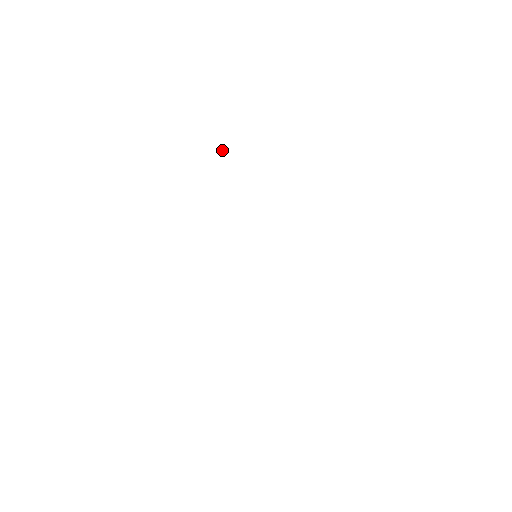
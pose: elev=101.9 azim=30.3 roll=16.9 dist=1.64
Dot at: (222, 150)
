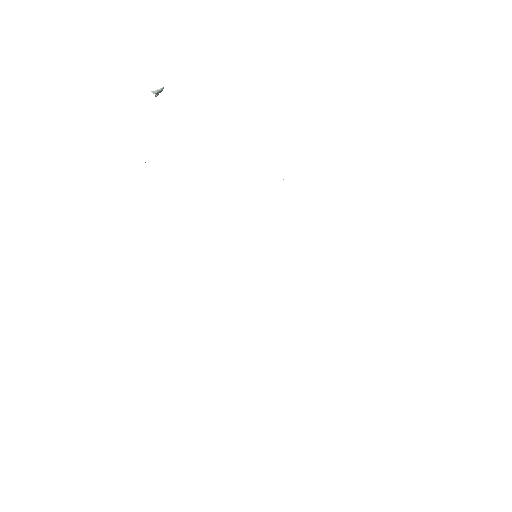
Dot at: (156, 95)
